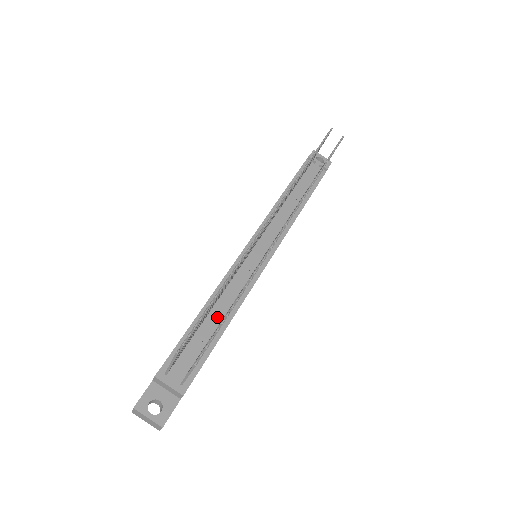
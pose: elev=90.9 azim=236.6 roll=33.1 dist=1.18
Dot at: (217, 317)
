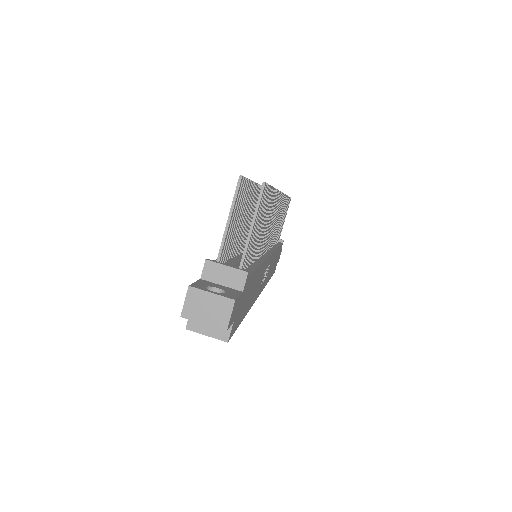
Dot at: occluded
